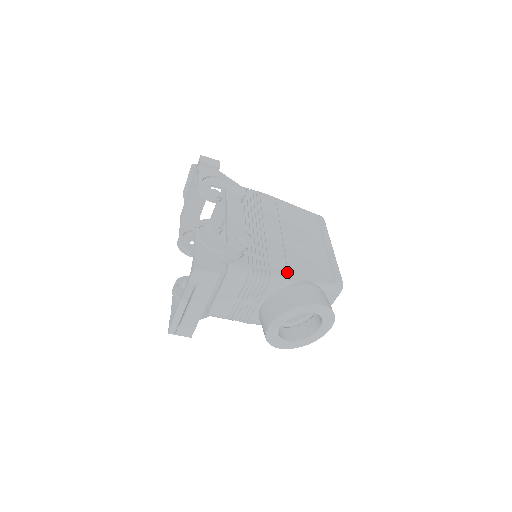
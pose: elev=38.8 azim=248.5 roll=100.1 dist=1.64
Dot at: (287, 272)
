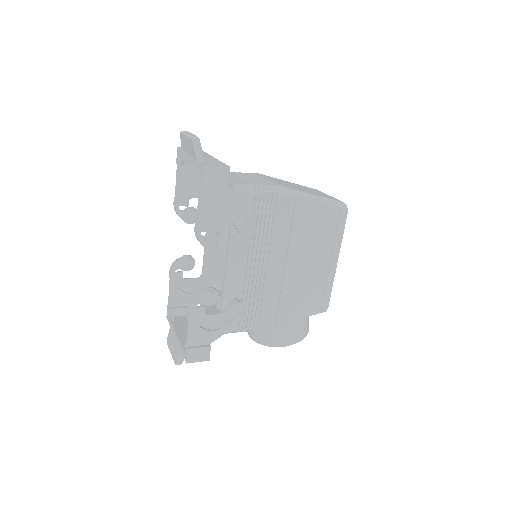
Dot at: (275, 319)
